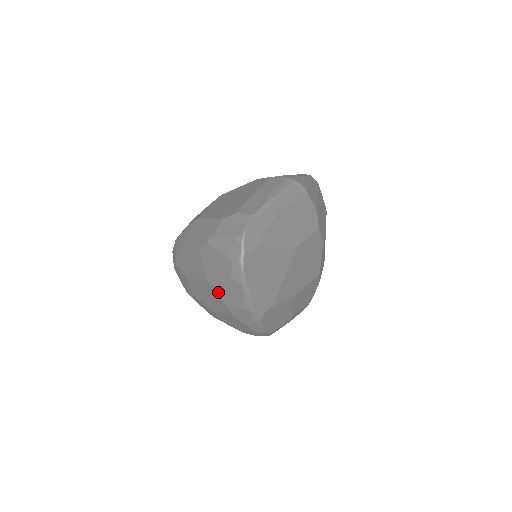
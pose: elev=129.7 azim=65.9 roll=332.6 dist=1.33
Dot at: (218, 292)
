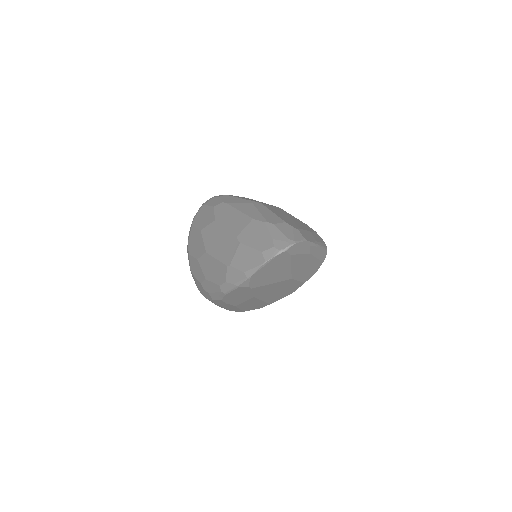
Dot at: (237, 249)
